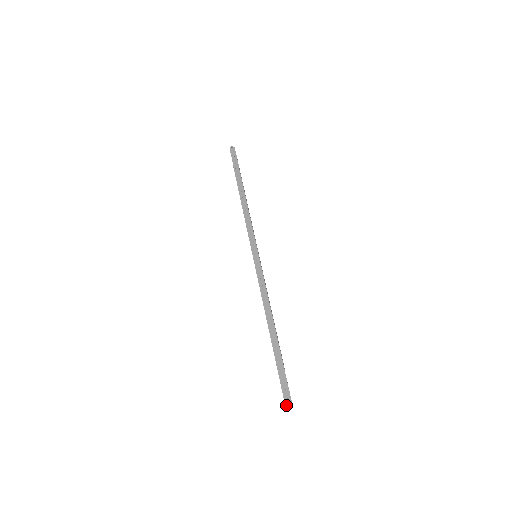
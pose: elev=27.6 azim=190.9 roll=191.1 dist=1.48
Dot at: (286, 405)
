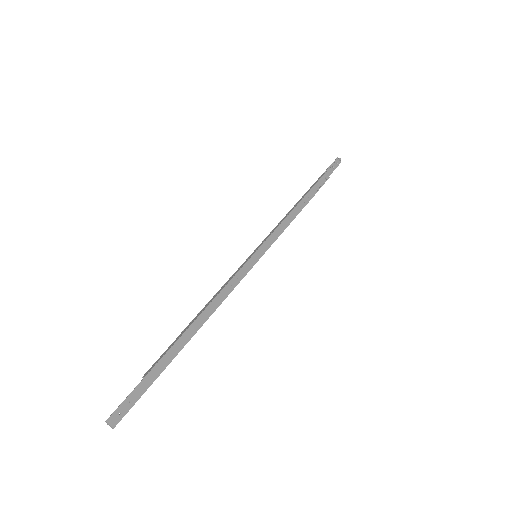
Dot at: (111, 418)
